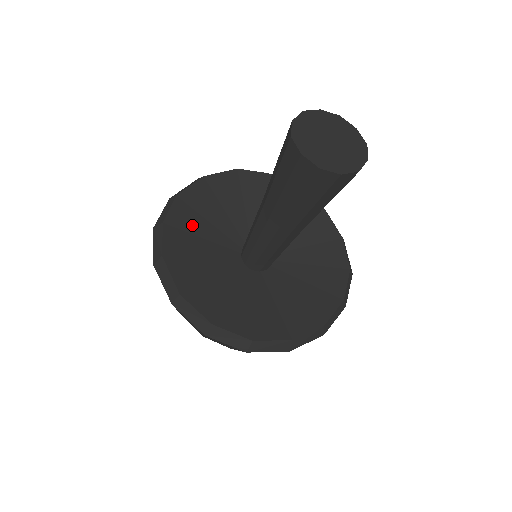
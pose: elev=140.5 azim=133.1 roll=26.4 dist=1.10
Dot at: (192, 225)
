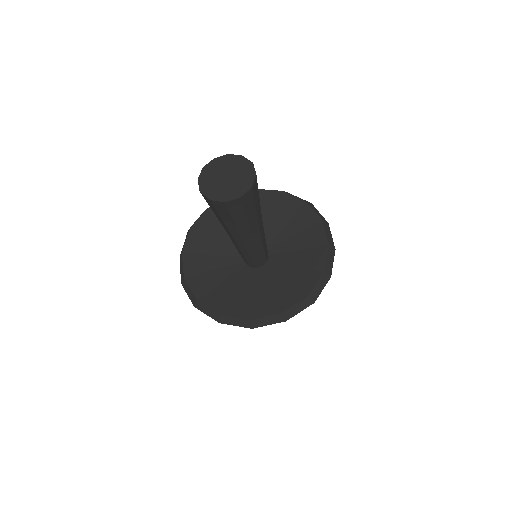
Dot at: occluded
